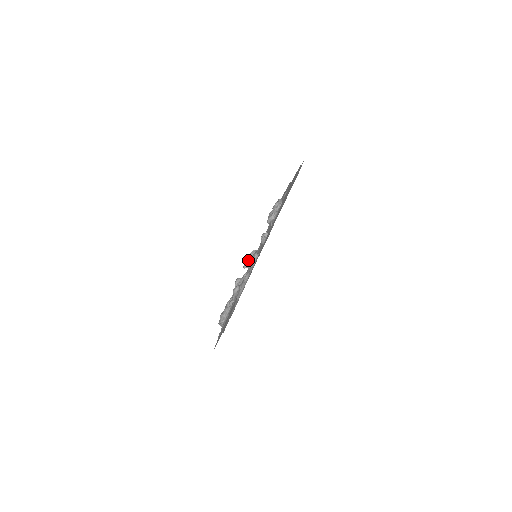
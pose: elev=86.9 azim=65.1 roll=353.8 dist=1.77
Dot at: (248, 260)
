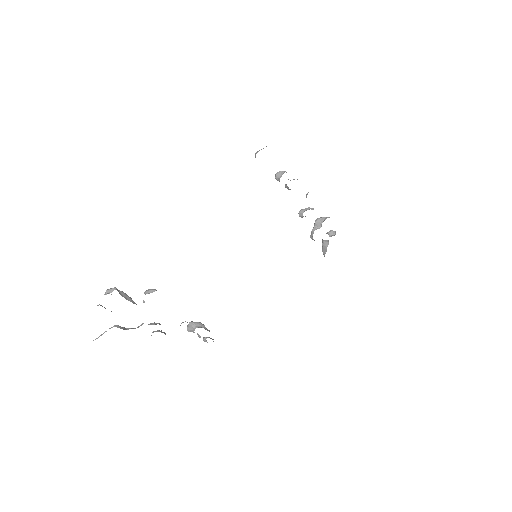
Dot at: occluded
